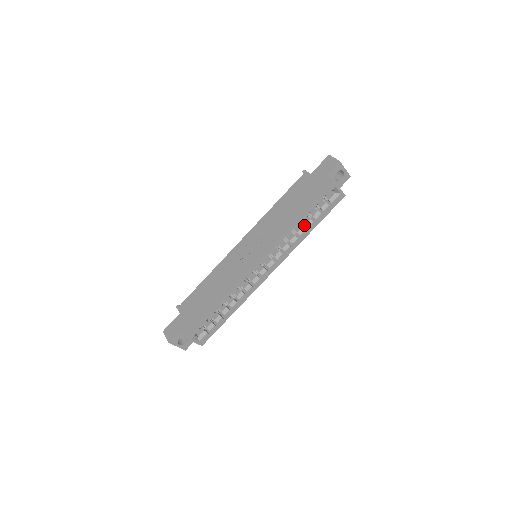
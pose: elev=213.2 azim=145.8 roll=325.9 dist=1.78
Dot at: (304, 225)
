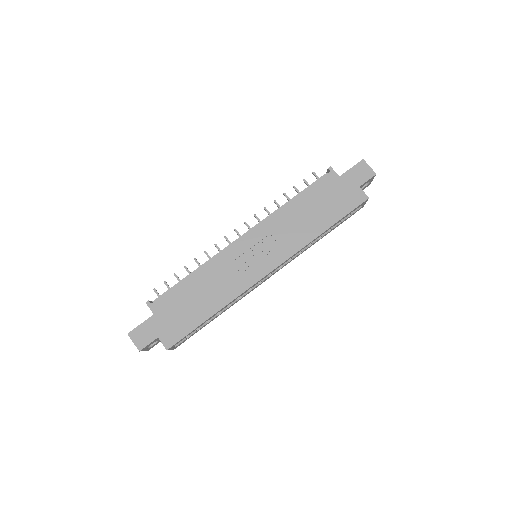
Dot at: occluded
